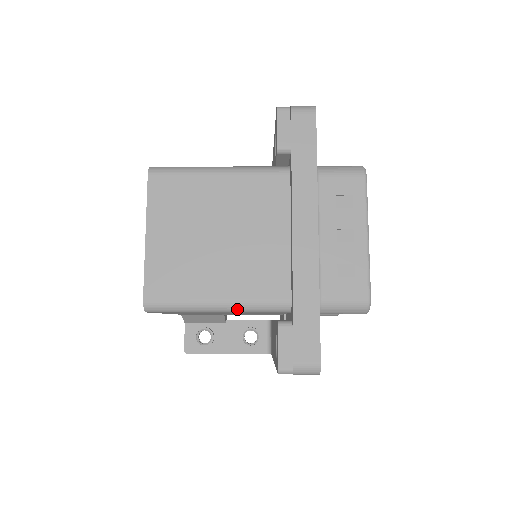
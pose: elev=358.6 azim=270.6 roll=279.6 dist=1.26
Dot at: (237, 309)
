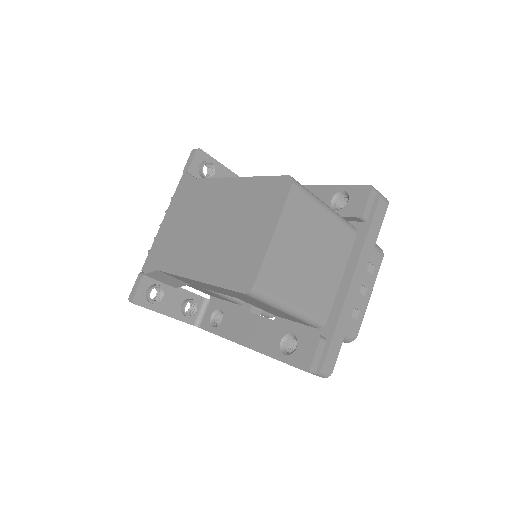
Dot at: (298, 316)
